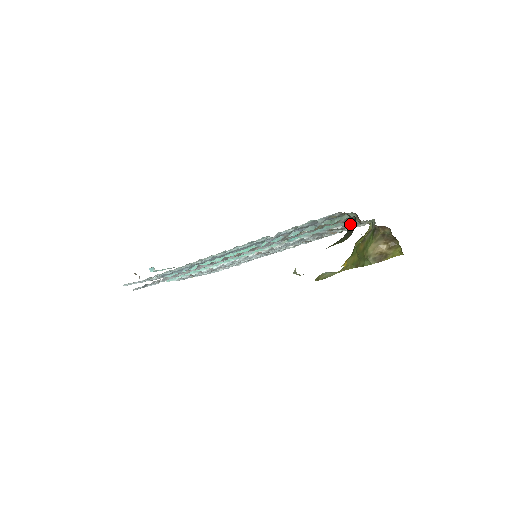
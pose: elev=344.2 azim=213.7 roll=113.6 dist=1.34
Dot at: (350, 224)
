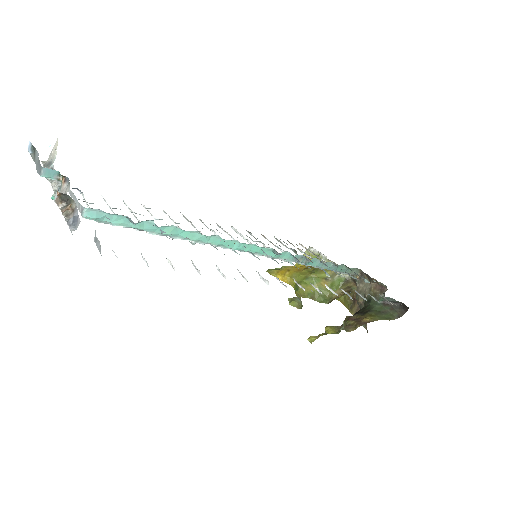
Dot at: (389, 301)
